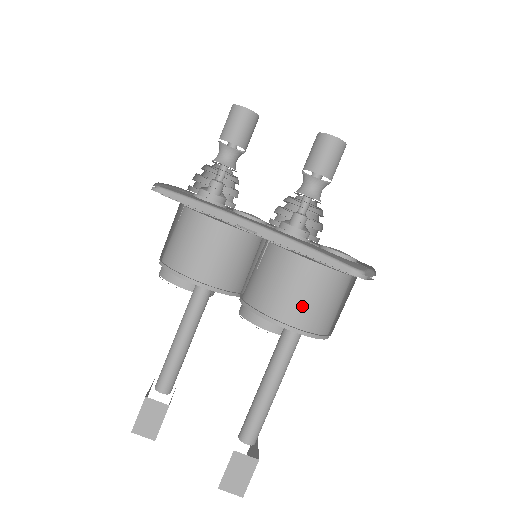
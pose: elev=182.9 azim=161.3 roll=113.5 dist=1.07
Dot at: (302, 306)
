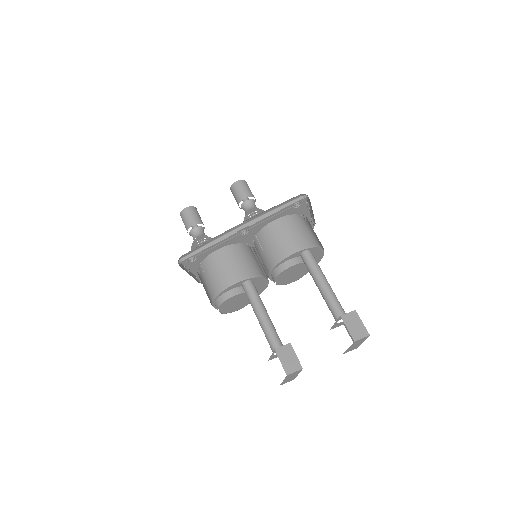
Dot at: (298, 237)
